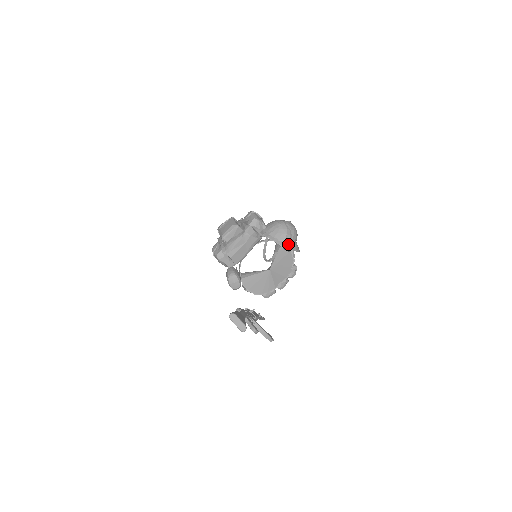
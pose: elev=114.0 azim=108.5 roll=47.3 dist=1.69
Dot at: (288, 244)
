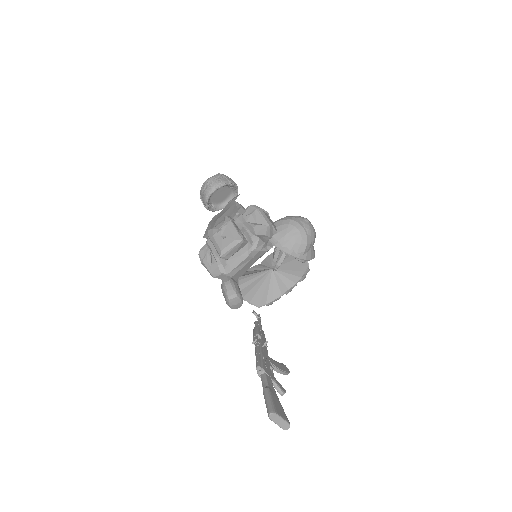
Dot at: (307, 255)
